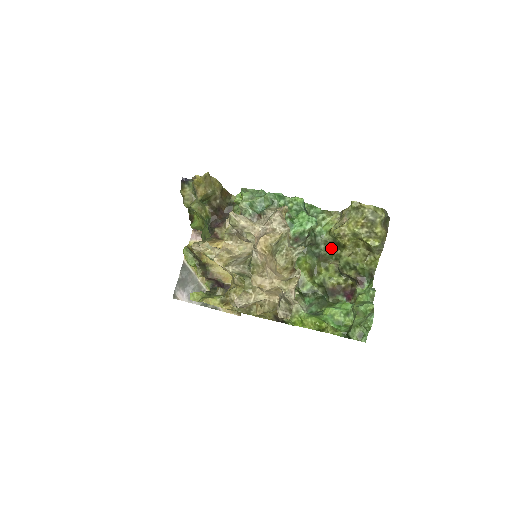
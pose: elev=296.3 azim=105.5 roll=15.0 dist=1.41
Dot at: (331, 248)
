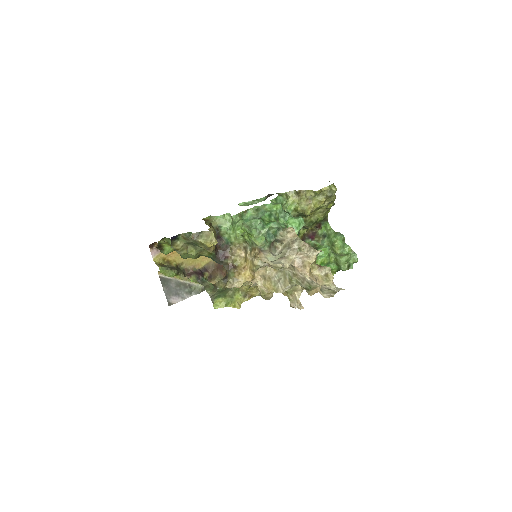
Dot at: occluded
